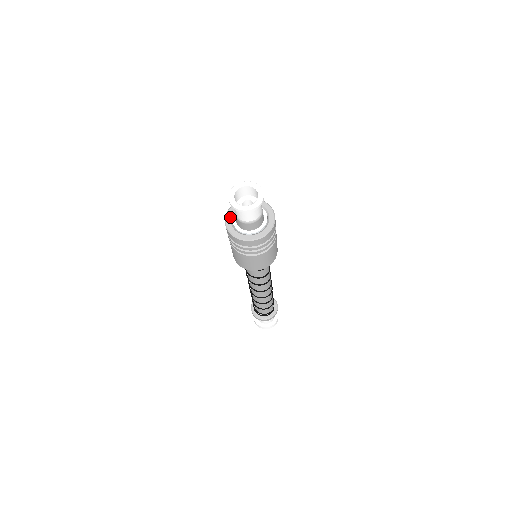
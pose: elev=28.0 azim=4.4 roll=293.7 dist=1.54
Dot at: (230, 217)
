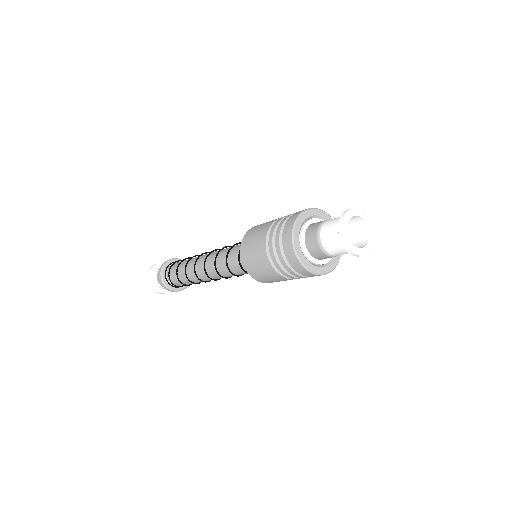
Dot at: (302, 223)
